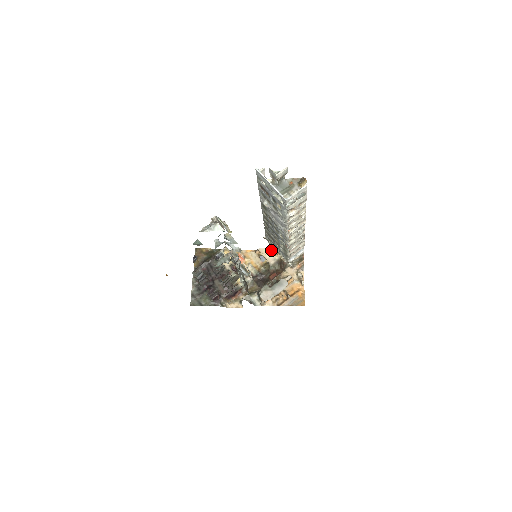
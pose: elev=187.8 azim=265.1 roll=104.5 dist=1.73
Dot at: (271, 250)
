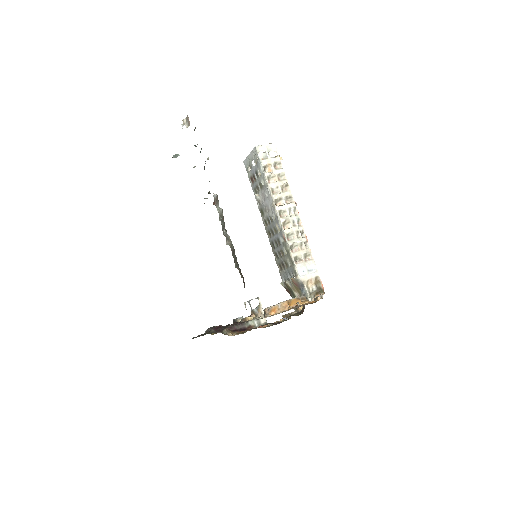
Dot at: (295, 310)
